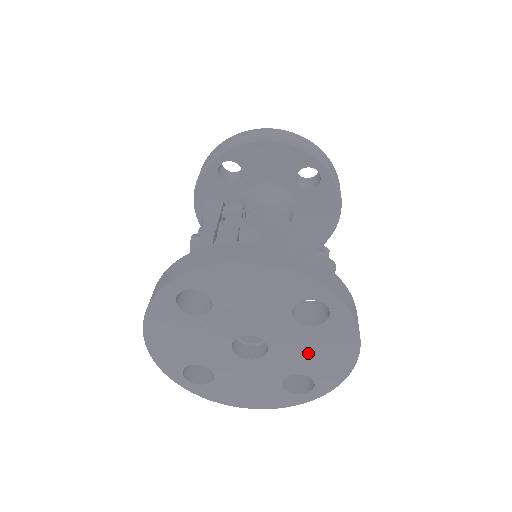
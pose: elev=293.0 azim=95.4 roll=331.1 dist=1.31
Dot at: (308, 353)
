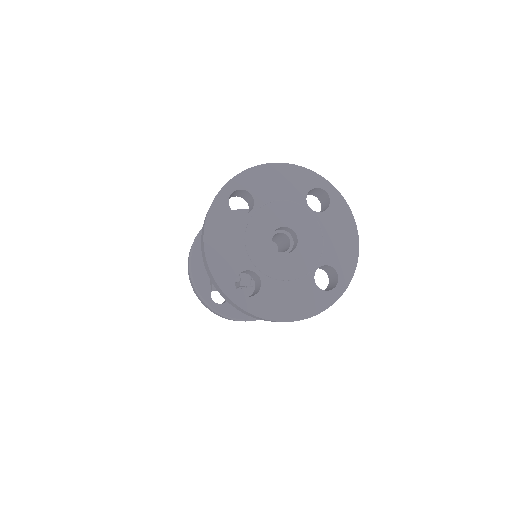
Dot at: (325, 240)
